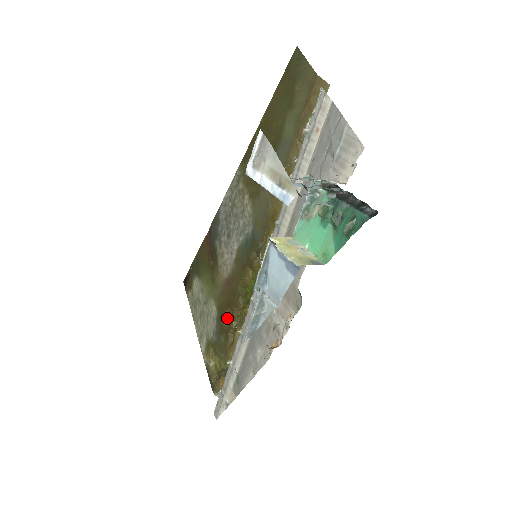
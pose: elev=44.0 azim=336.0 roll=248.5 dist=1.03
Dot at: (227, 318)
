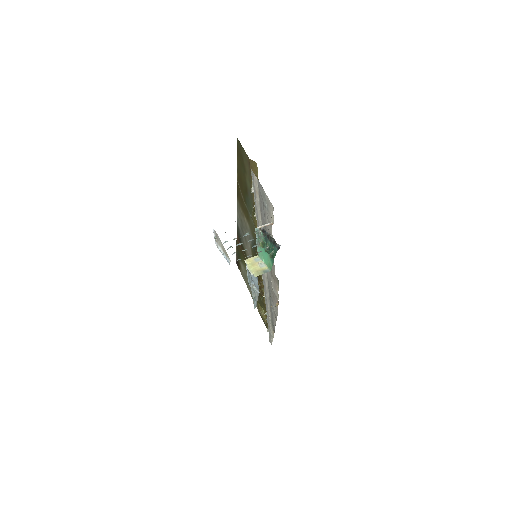
Dot at: (259, 287)
